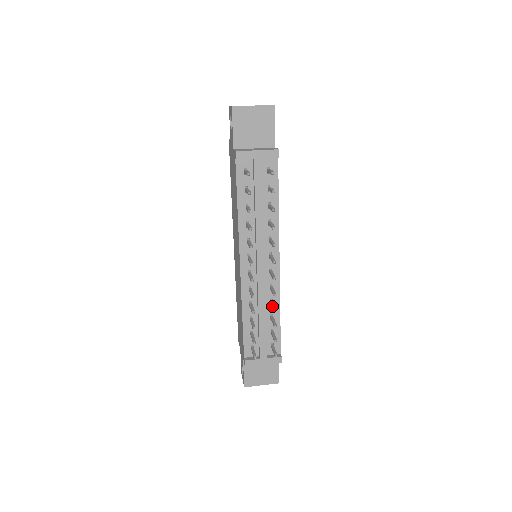
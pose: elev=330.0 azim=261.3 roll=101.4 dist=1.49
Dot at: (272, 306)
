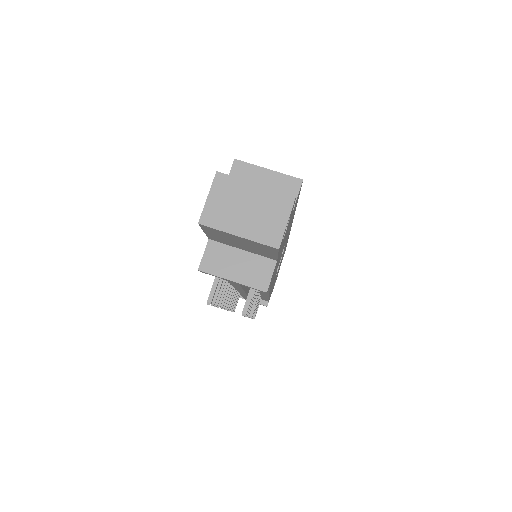
Dot at: occluded
